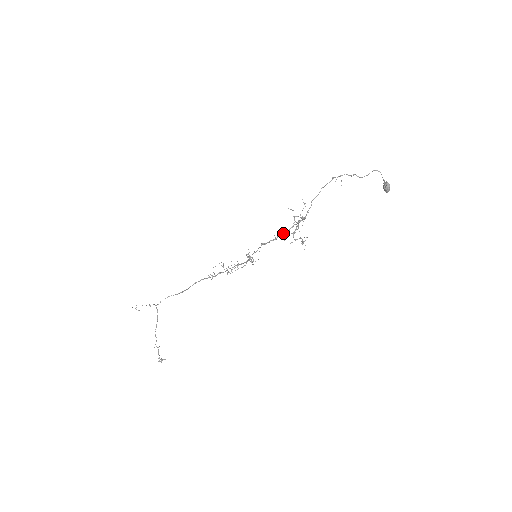
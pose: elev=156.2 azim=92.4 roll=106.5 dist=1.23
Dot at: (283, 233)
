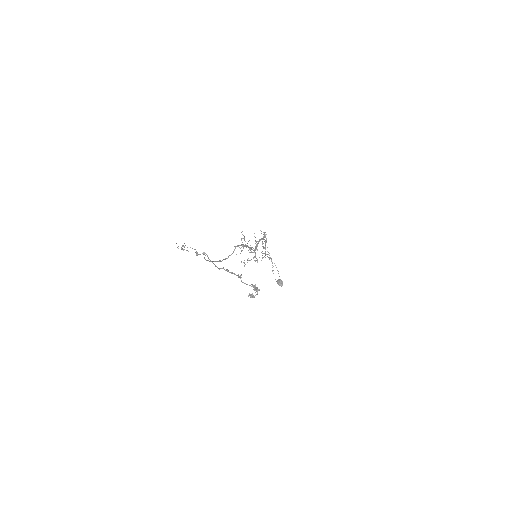
Dot at: (264, 239)
